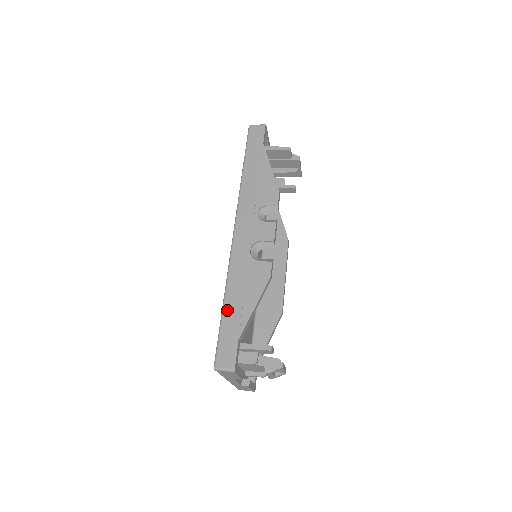
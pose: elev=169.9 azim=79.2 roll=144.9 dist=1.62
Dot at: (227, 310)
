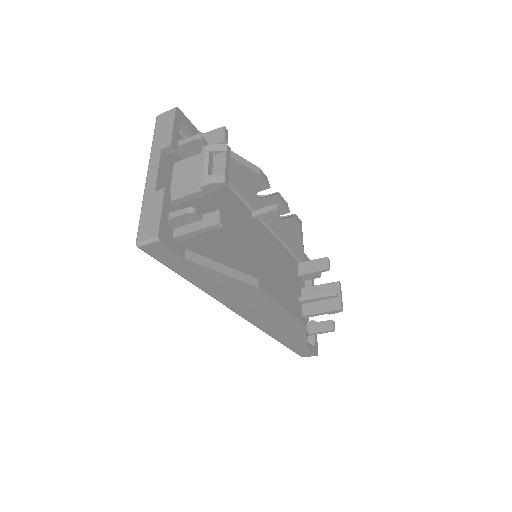
Dot at: occluded
